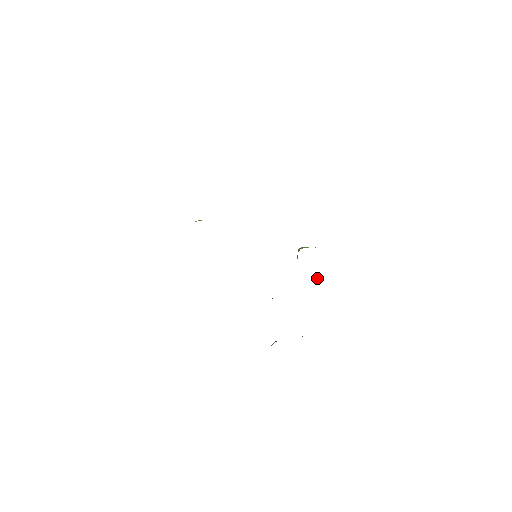
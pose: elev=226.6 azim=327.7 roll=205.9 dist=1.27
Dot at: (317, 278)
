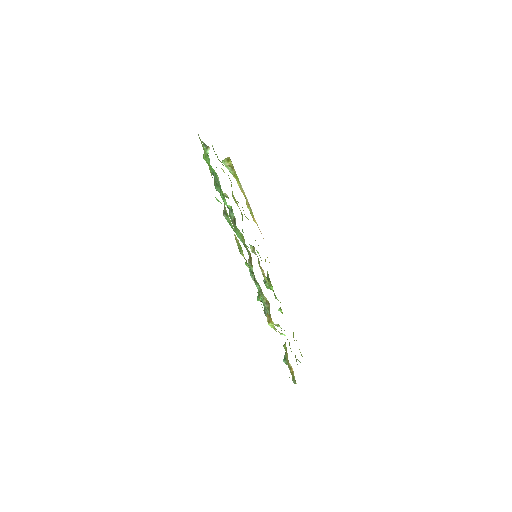
Dot at: (279, 308)
